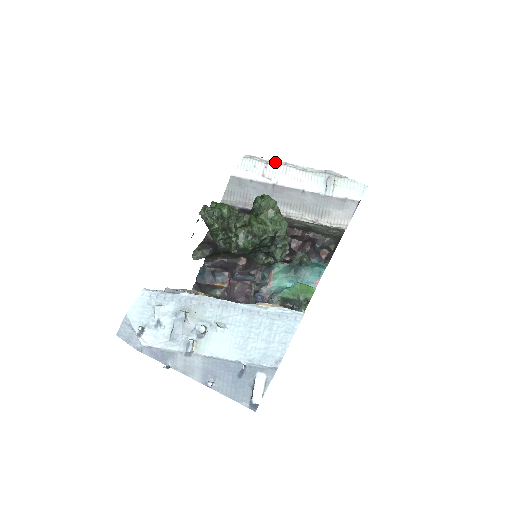
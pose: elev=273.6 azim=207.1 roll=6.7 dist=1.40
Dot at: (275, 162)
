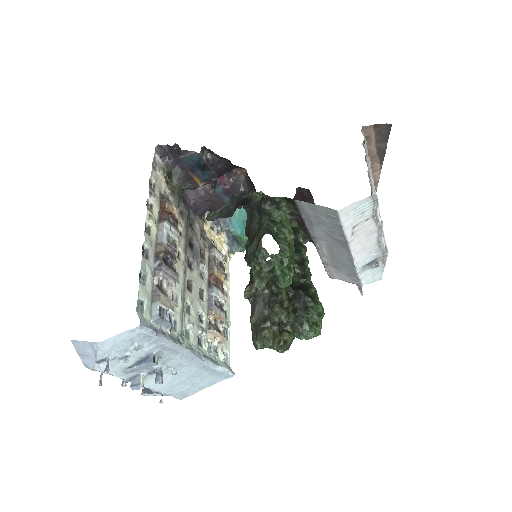
Dot at: (379, 221)
